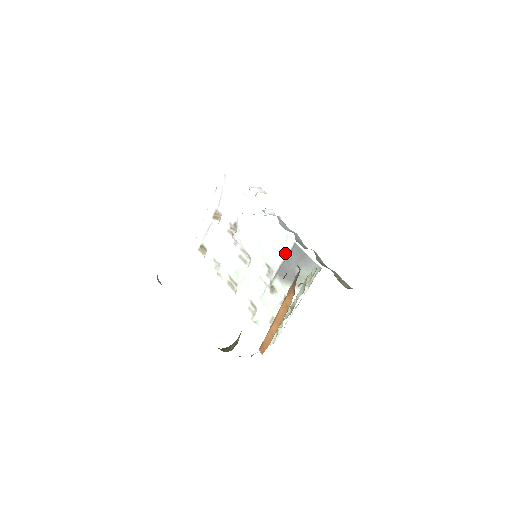
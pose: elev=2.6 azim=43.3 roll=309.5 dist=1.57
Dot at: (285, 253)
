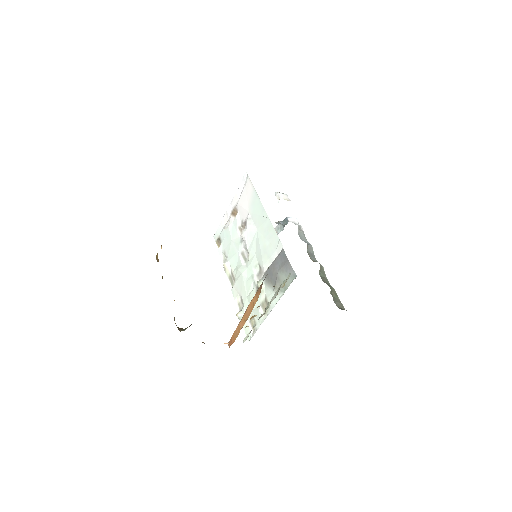
Dot at: (274, 256)
